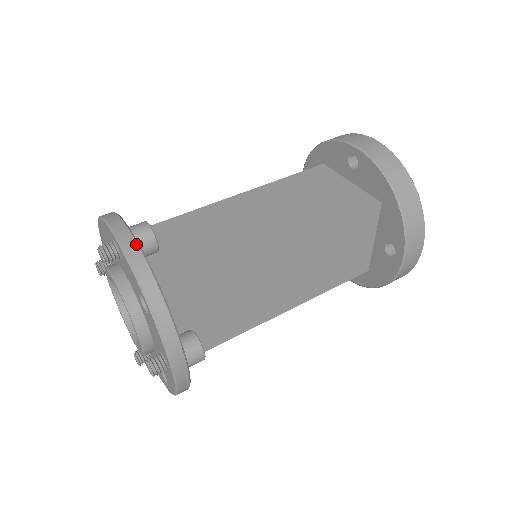
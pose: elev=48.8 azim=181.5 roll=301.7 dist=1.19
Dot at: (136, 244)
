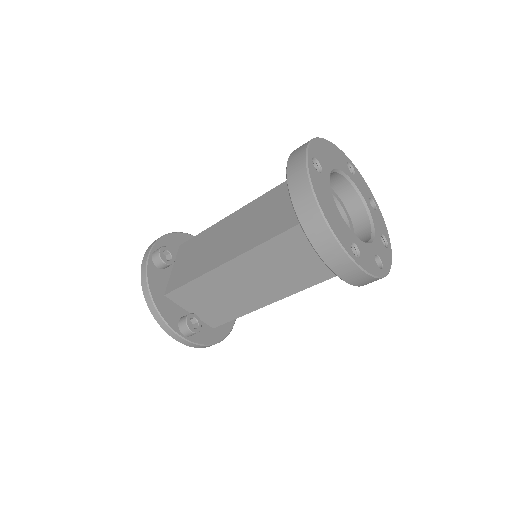
Dot at: (145, 266)
